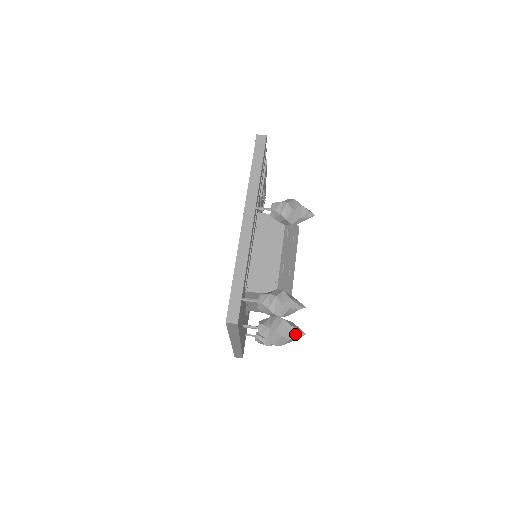
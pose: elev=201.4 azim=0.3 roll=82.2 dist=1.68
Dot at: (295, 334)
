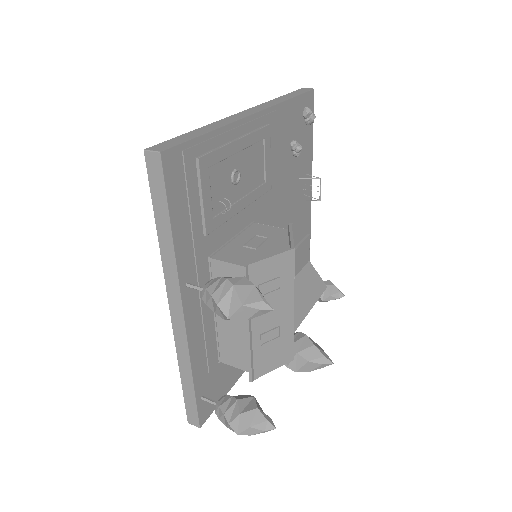
Dot at: (316, 367)
